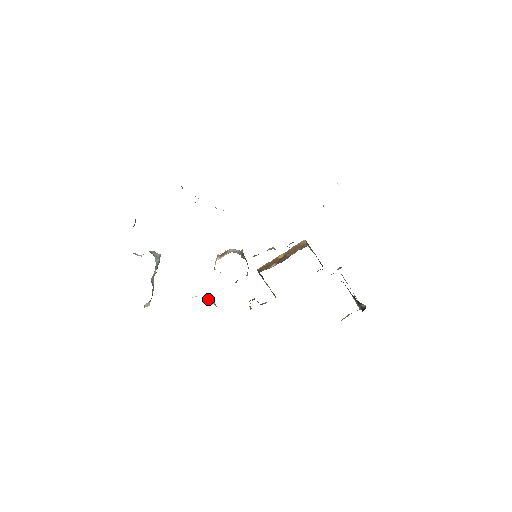
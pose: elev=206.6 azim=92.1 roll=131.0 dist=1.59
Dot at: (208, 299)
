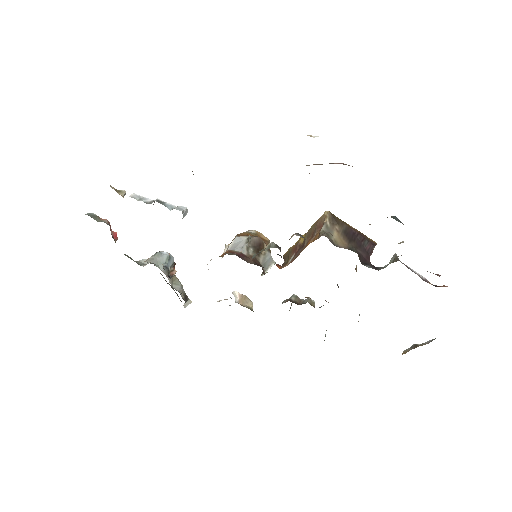
Dot at: (238, 299)
